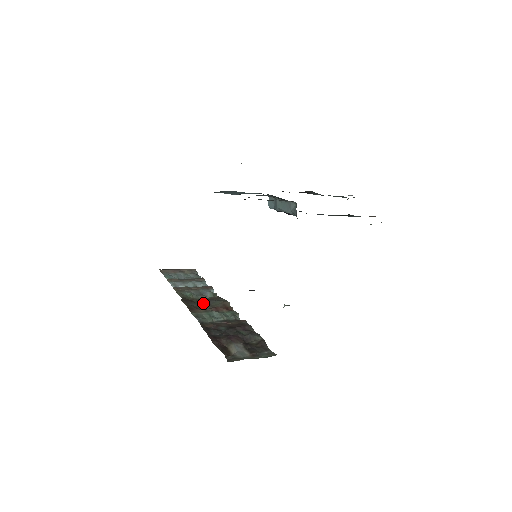
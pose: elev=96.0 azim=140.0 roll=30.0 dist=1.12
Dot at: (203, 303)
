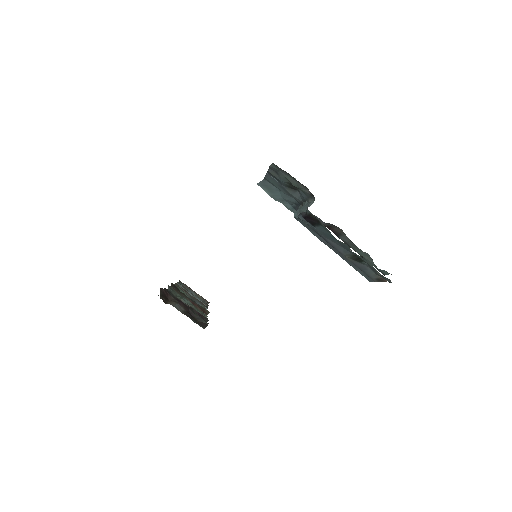
Dot at: occluded
